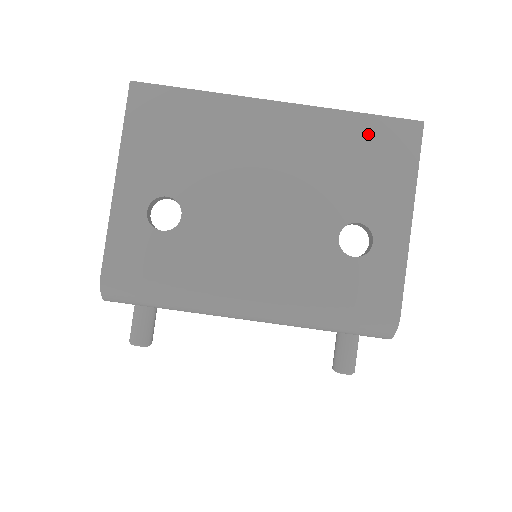
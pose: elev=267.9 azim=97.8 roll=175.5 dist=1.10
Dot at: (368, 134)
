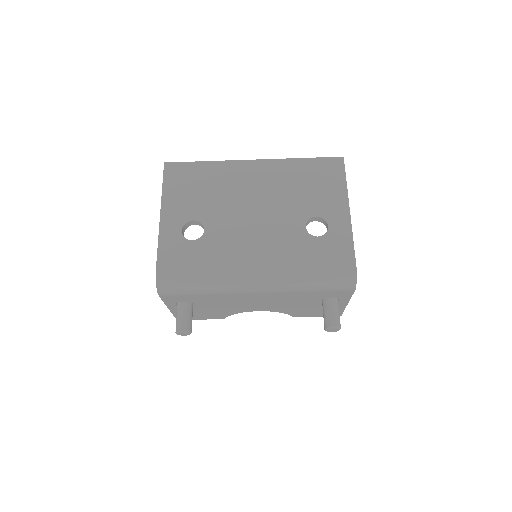
Dot at: (311, 168)
